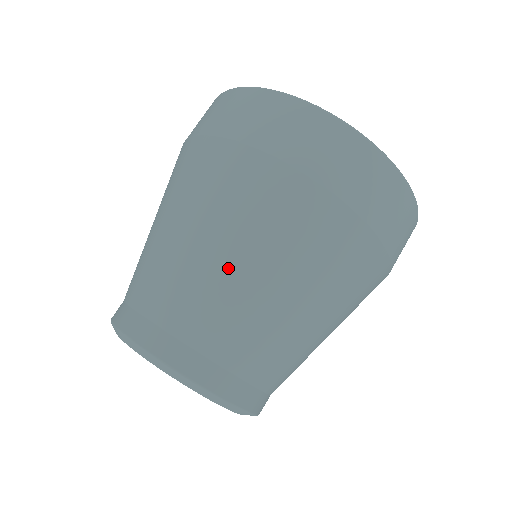
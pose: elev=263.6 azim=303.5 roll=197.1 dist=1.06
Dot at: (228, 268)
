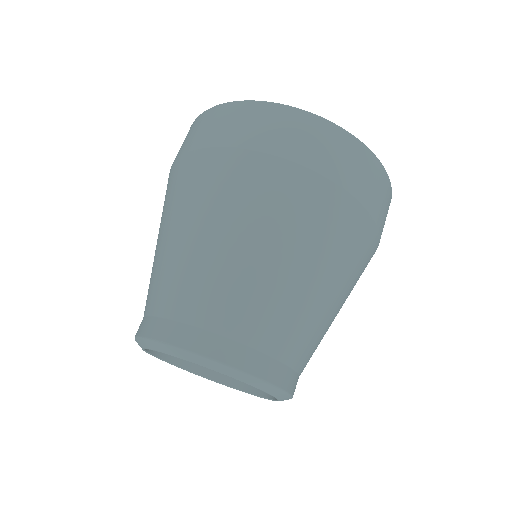
Dot at: (269, 267)
